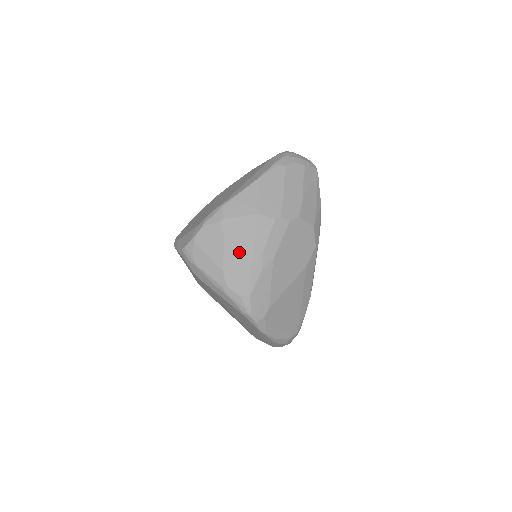
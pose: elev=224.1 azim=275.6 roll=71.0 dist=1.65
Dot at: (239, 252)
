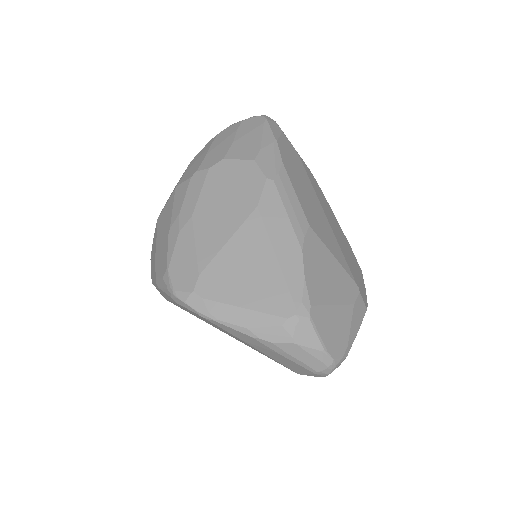
Dot at: (163, 233)
